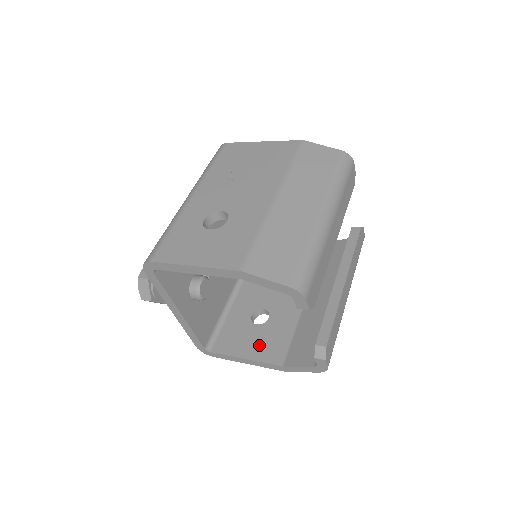
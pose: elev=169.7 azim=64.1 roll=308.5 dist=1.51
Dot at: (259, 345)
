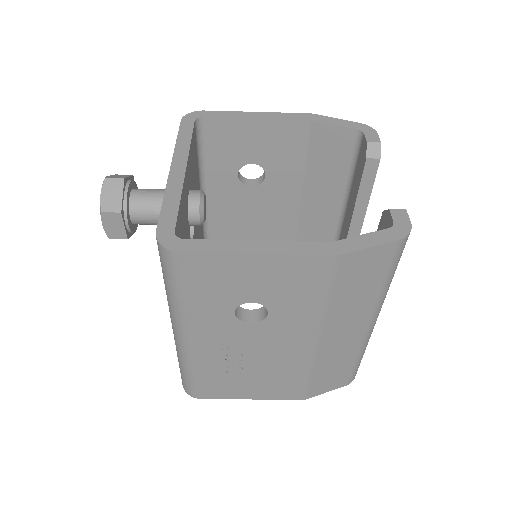
Dot at: occluded
